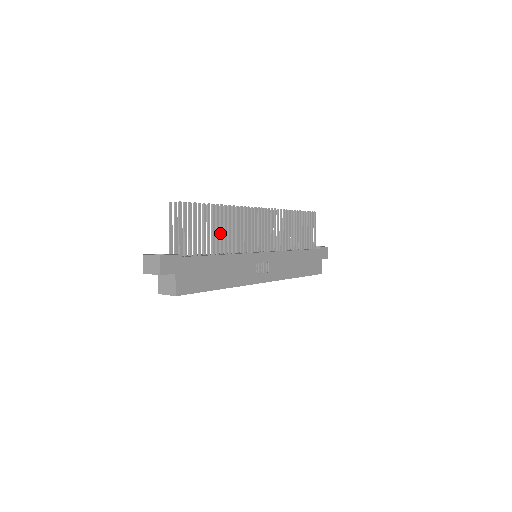
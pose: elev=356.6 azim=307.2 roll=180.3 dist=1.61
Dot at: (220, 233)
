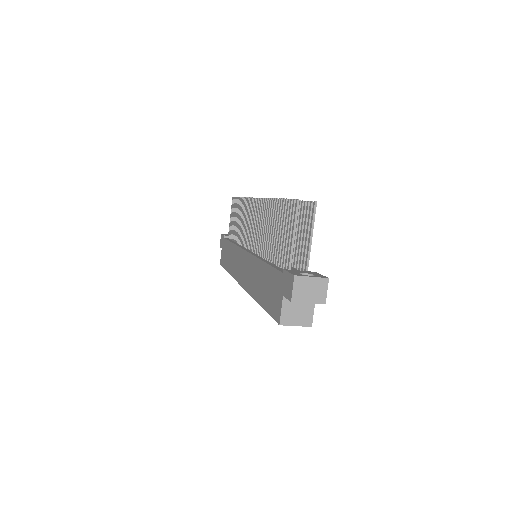
Dot at: occluded
